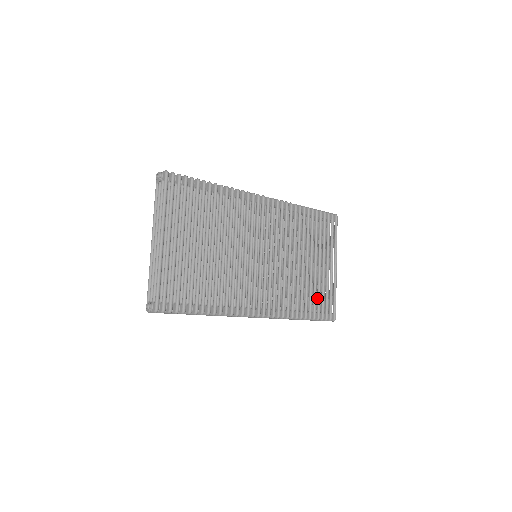
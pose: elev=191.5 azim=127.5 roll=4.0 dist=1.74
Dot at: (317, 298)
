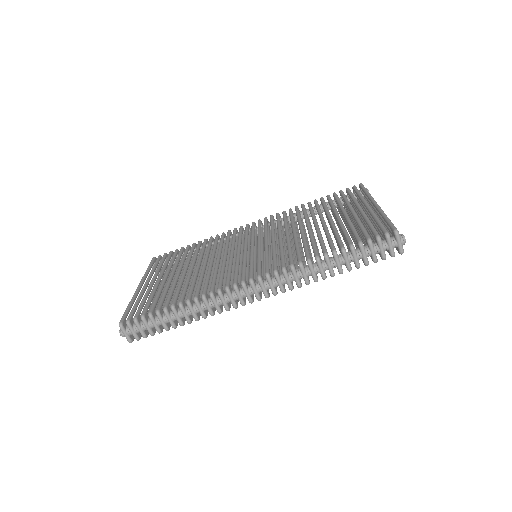
Dot at: occluded
